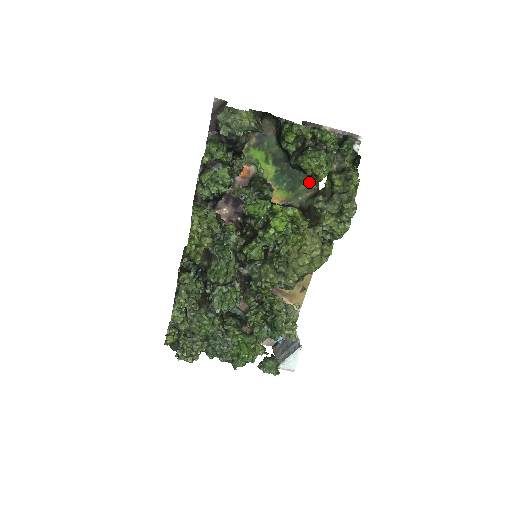
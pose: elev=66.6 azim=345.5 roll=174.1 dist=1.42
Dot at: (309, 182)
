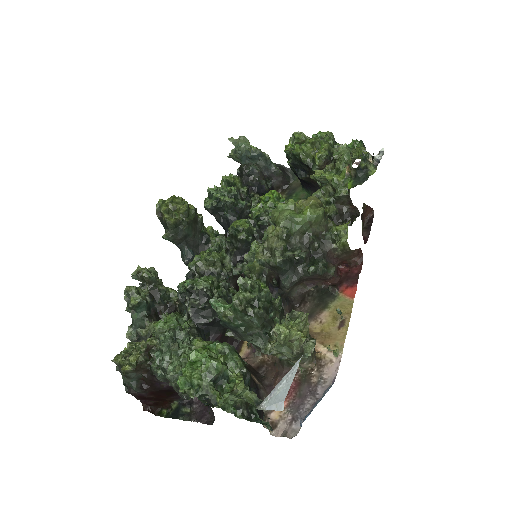
Dot at: occluded
